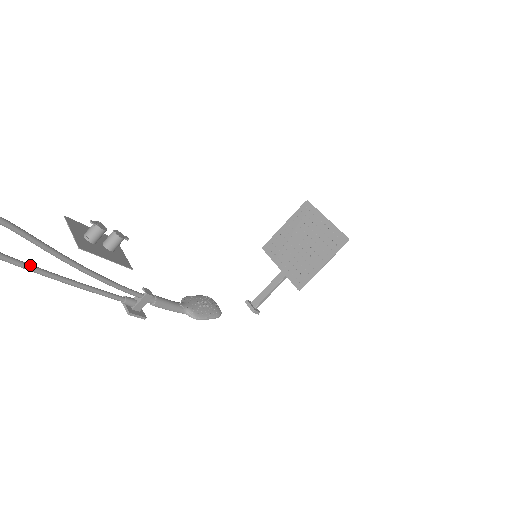
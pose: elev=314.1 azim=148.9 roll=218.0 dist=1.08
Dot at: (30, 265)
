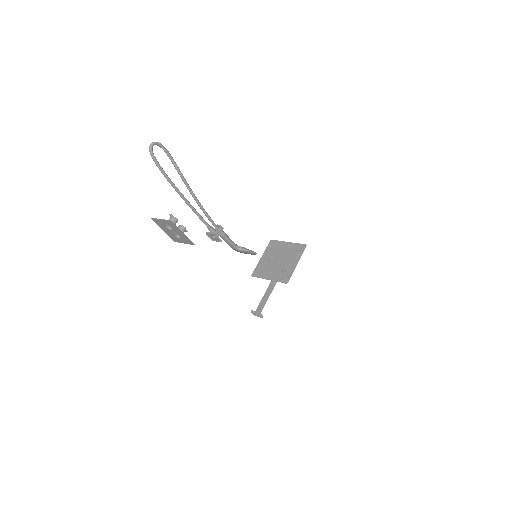
Dot at: occluded
